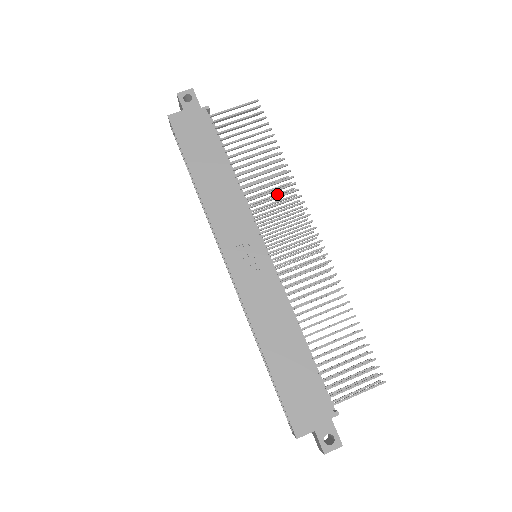
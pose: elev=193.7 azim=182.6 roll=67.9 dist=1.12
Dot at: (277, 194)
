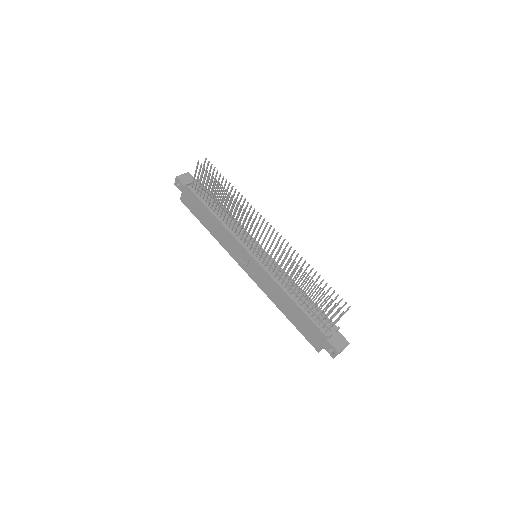
Dot at: (244, 211)
